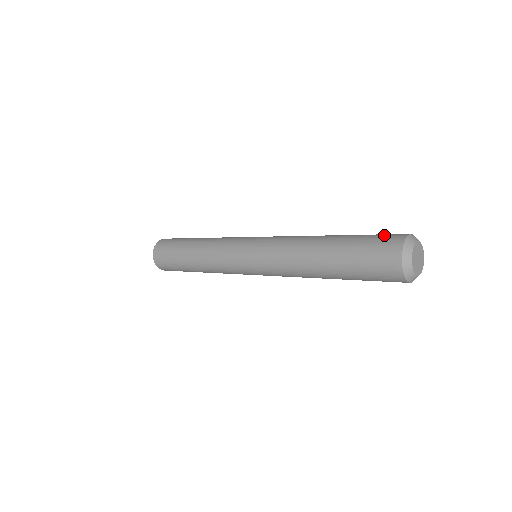
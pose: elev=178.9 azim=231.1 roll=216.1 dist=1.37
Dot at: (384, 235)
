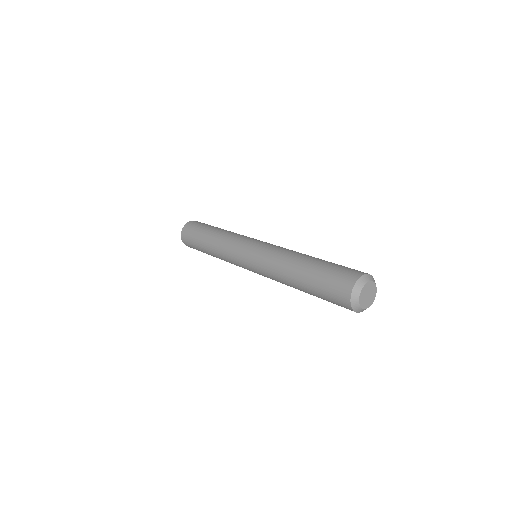
Dot at: (350, 268)
